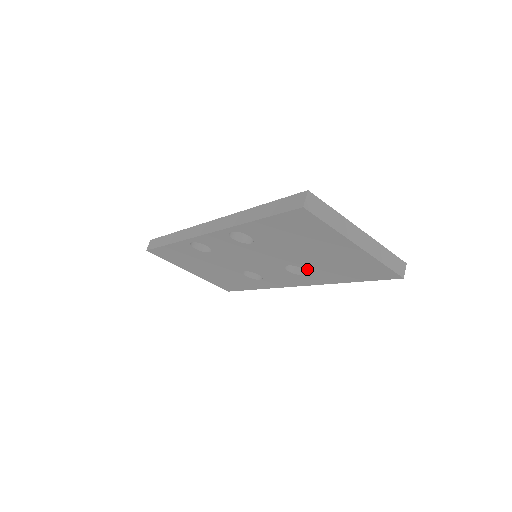
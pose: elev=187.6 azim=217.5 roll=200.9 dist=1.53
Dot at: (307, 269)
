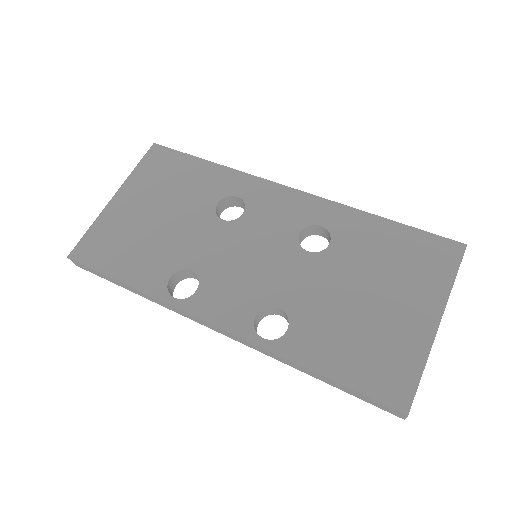
Dot at: occluded
